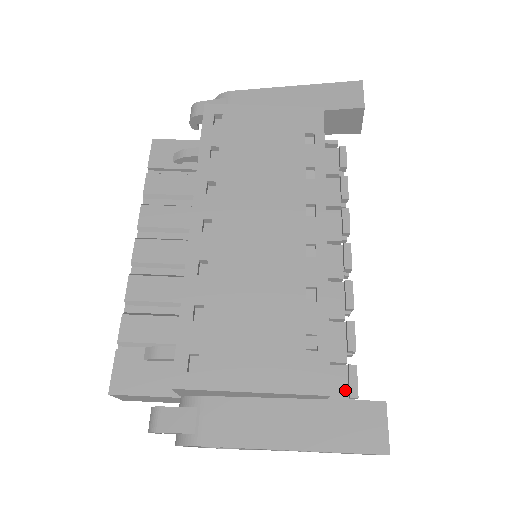
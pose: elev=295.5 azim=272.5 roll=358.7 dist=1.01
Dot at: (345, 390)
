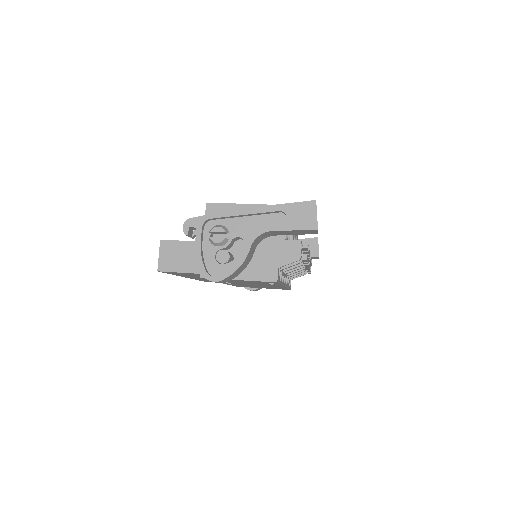
Dot at: (301, 246)
